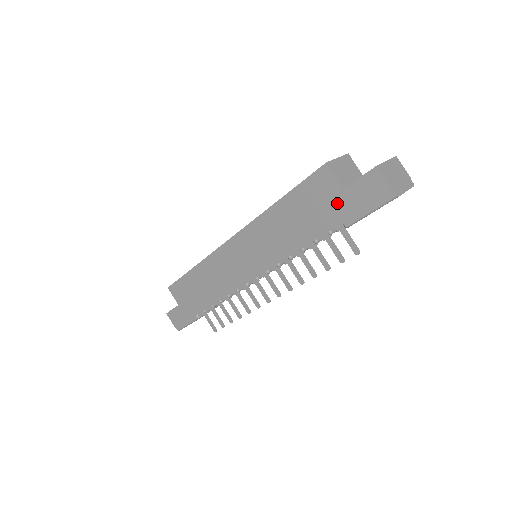
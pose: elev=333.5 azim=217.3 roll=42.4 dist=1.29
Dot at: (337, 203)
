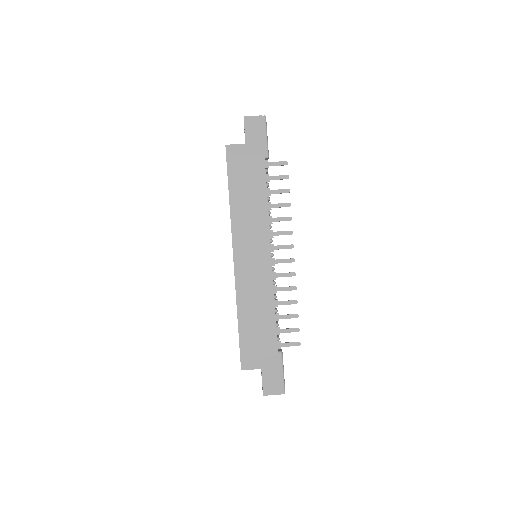
Dot at: (251, 152)
